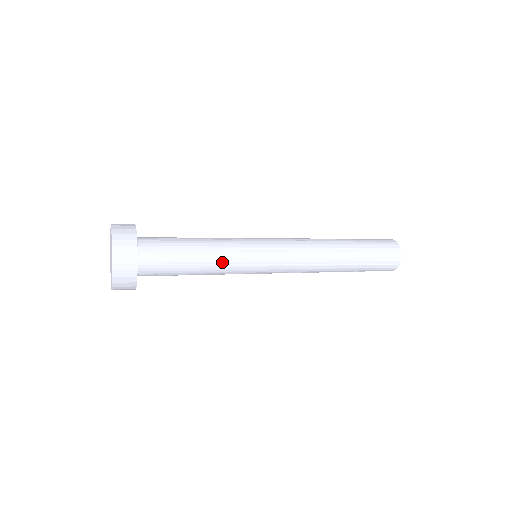
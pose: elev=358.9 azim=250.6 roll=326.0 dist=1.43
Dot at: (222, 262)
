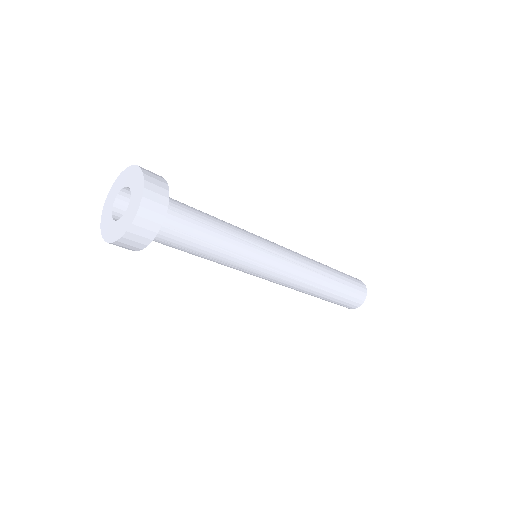
Dot at: (238, 236)
